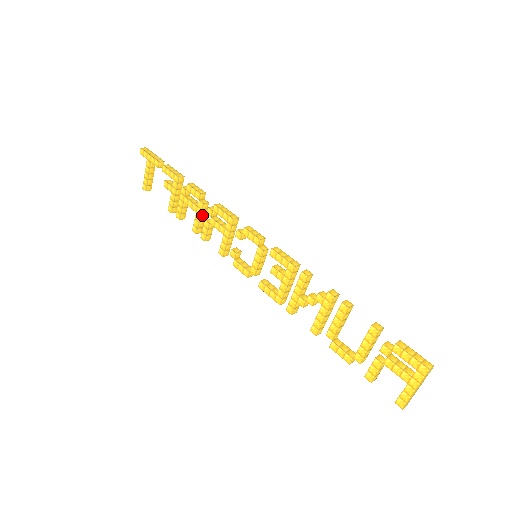
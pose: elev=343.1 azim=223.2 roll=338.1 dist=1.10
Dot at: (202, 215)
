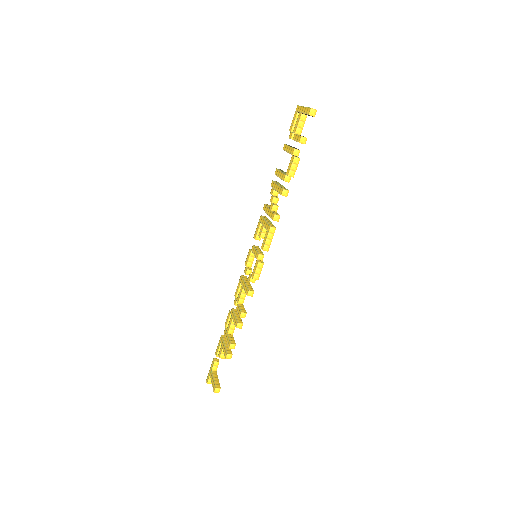
Dot at: (236, 314)
